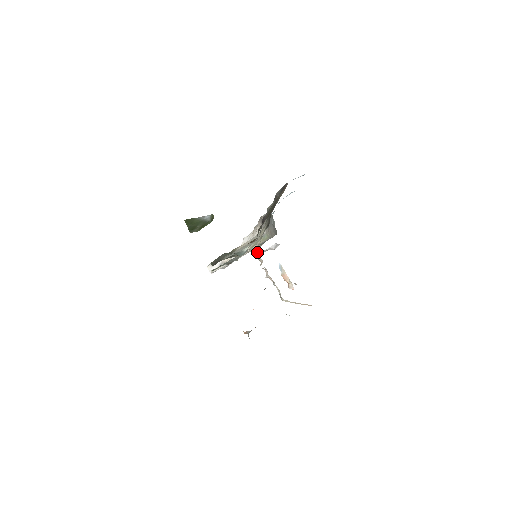
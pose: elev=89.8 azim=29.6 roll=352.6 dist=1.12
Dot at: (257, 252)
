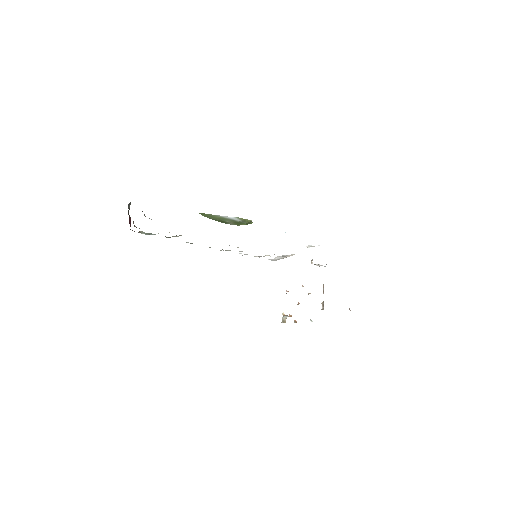
Dot at: (316, 264)
